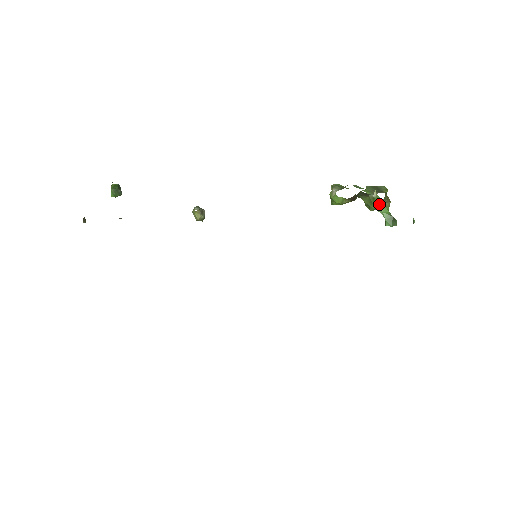
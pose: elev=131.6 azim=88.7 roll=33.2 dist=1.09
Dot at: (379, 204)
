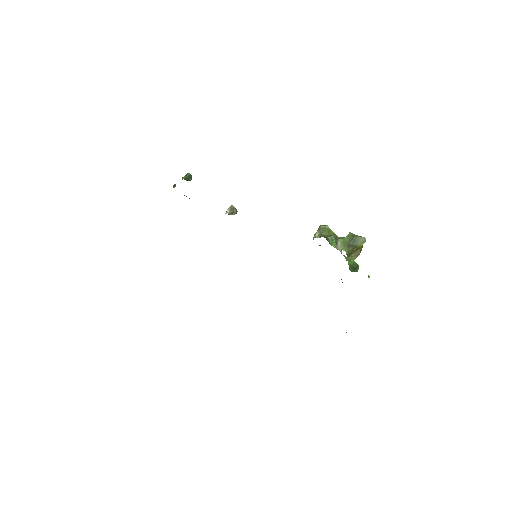
Dot at: occluded
